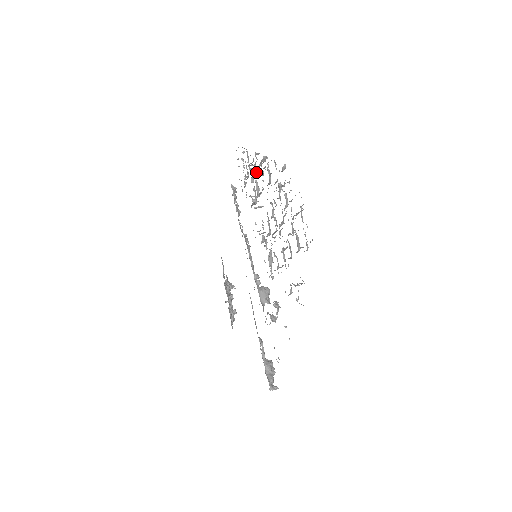
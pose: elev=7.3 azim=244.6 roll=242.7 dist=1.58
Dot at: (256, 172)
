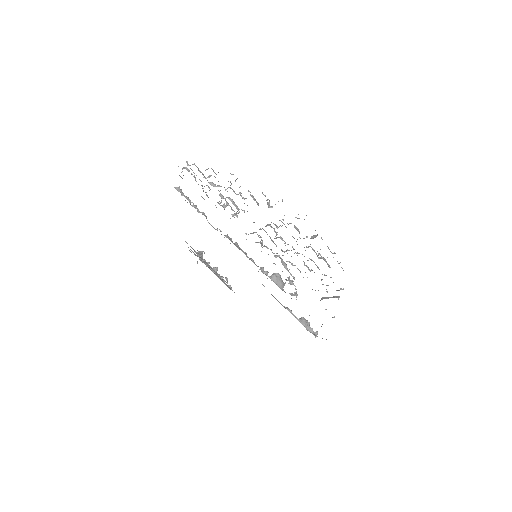
Dot at: occluded
